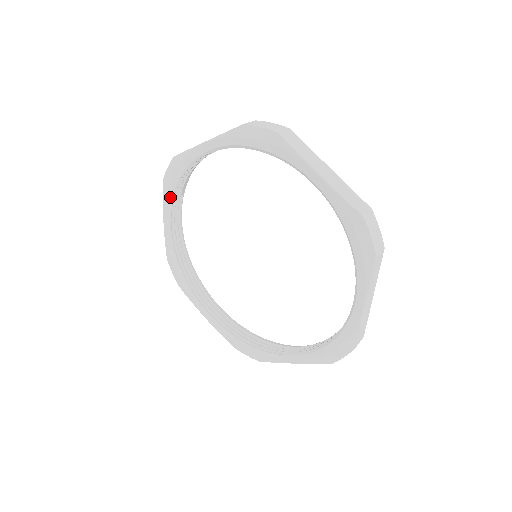
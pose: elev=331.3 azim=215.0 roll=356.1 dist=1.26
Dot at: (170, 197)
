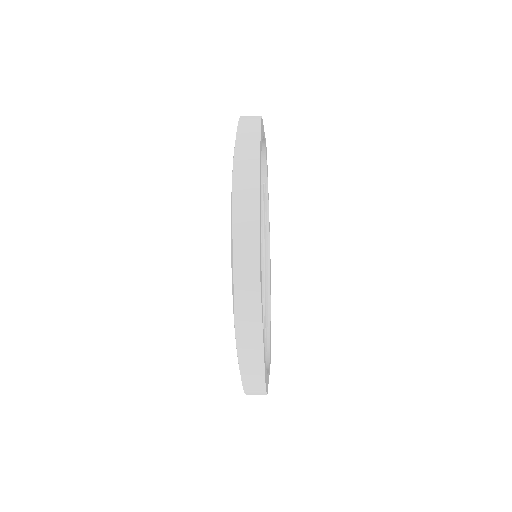
Dot at: occluded
